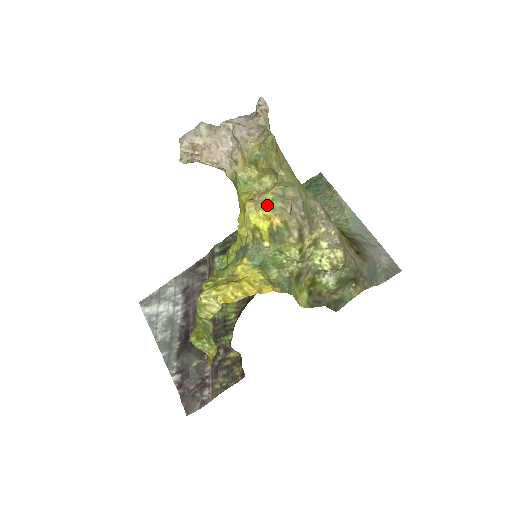
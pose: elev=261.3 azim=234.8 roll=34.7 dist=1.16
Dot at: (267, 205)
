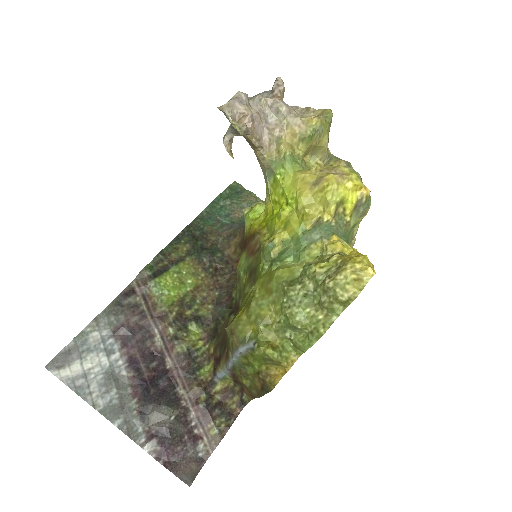
Dot at: (353, 176)
